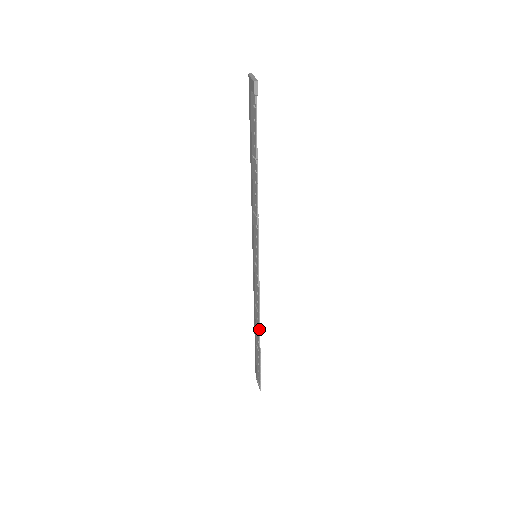
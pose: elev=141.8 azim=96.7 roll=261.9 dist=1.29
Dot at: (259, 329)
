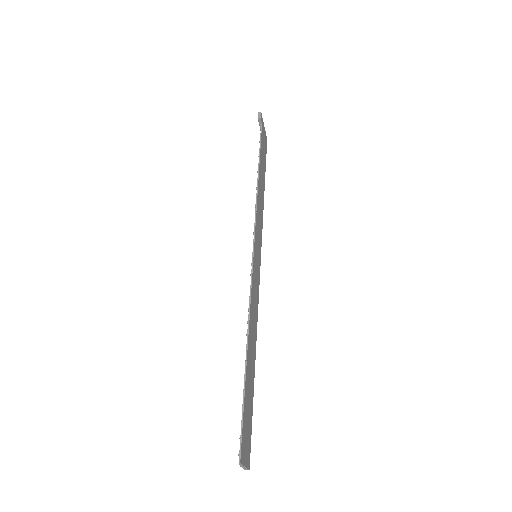
Dot at: (247, 333)
